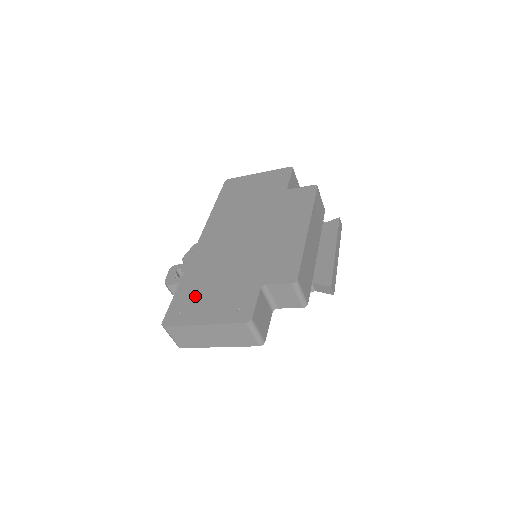
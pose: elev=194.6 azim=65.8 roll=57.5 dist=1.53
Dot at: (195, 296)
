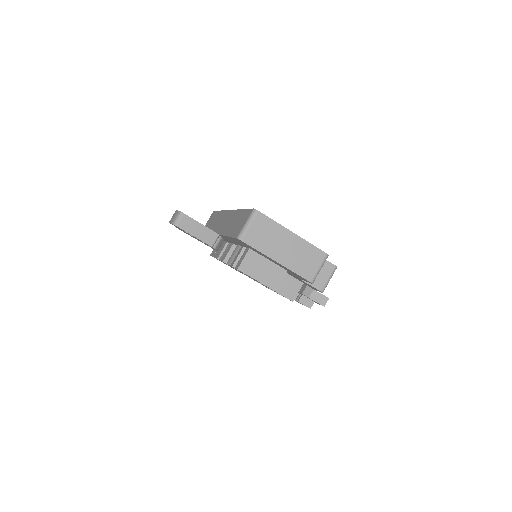
Dot at: occluded
